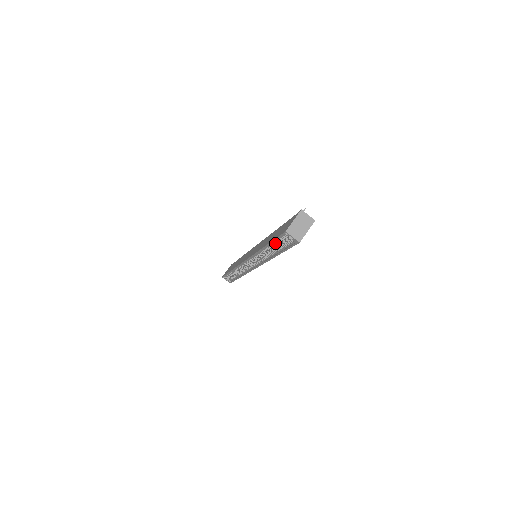
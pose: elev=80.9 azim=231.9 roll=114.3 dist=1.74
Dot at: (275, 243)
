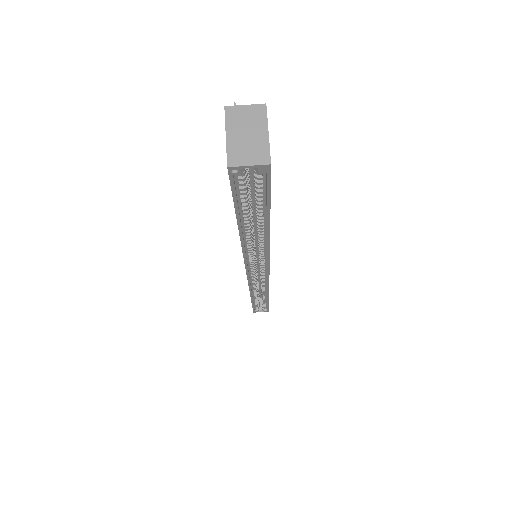
Dot at: (244, 210)
